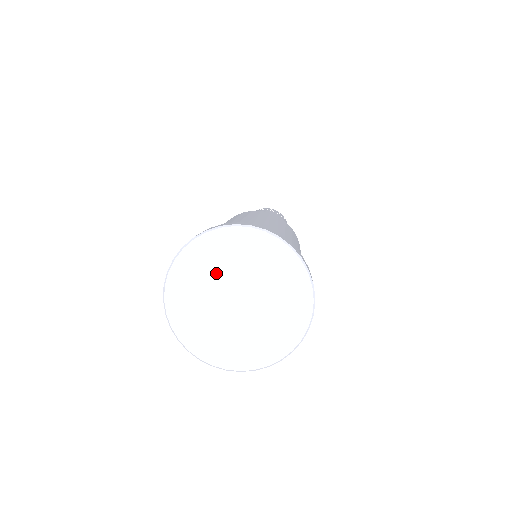
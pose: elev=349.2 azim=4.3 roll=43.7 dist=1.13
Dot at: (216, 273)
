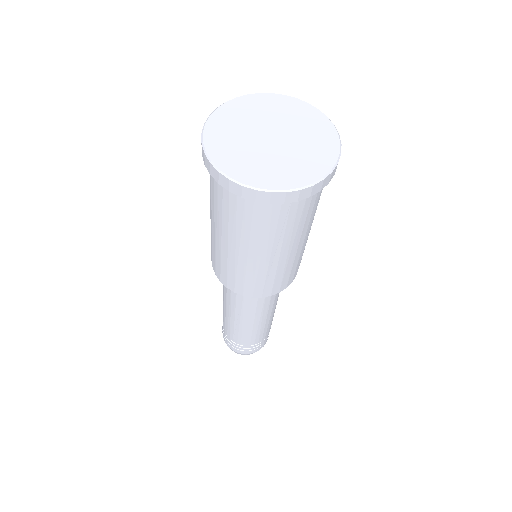
Dot at: (242, 128)
